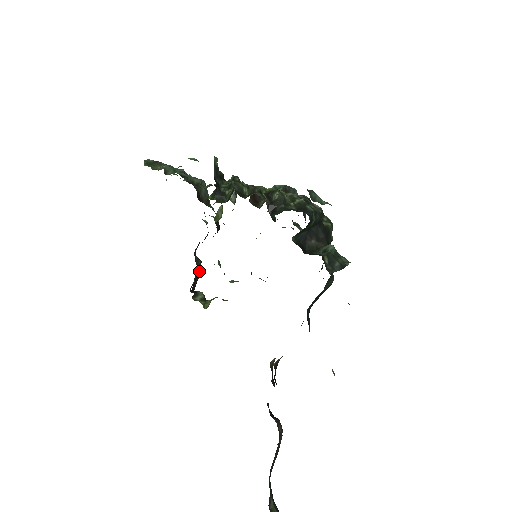
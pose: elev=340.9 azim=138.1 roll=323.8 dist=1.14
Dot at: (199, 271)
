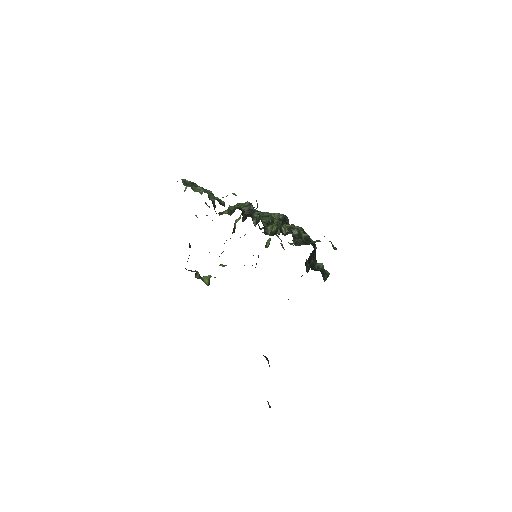
Dot at: occluded
